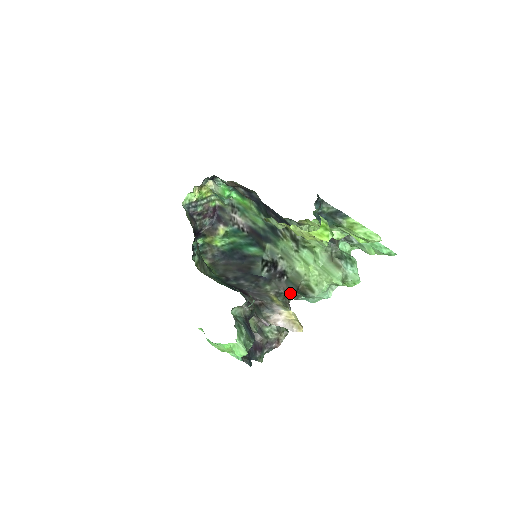
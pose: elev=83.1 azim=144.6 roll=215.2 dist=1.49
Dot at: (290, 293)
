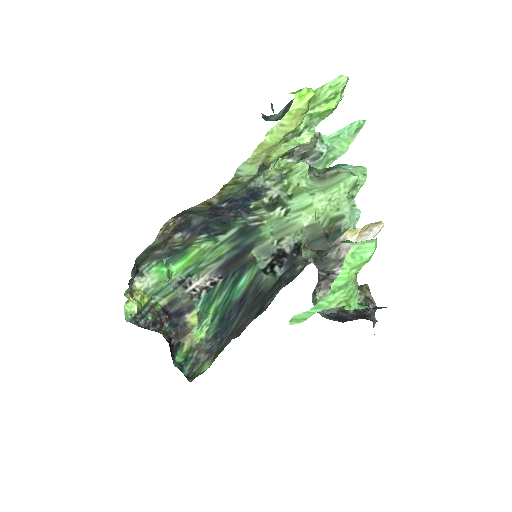
Dot at: occluded
